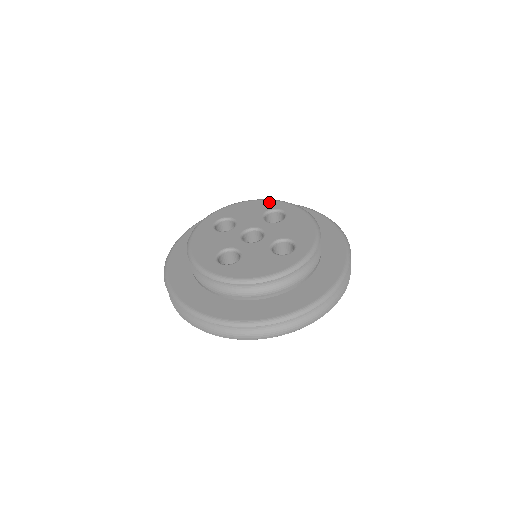
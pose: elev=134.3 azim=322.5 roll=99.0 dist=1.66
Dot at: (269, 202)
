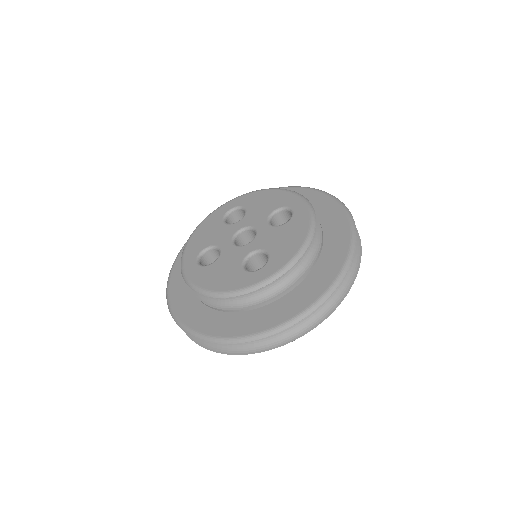
Dot at: (290, 196)
